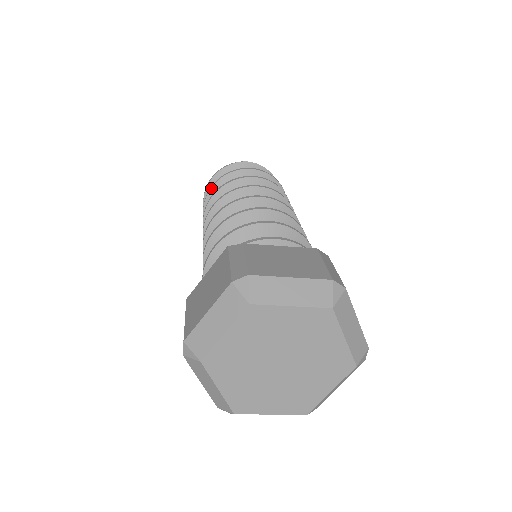
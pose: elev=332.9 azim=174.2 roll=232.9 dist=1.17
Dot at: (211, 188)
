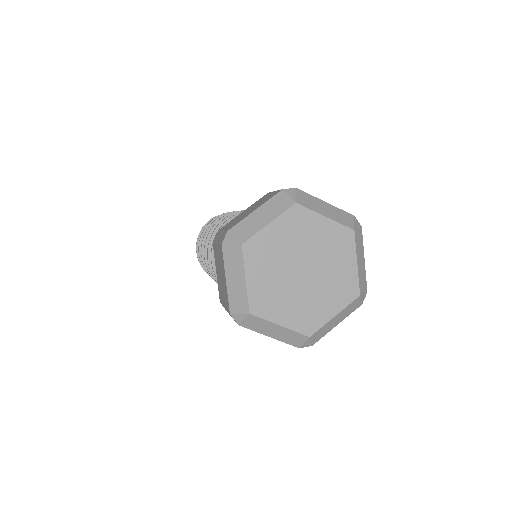
Dot at: (199, 254)
